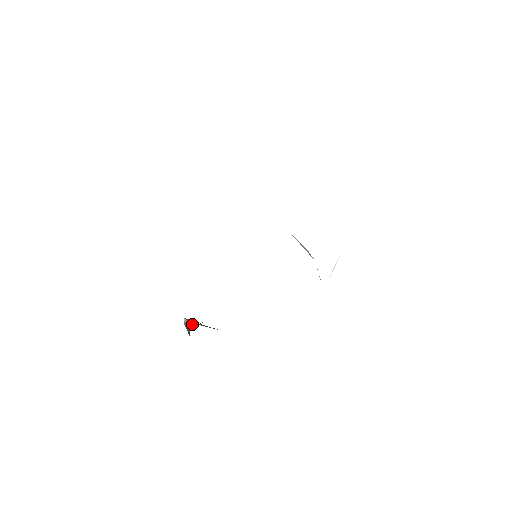
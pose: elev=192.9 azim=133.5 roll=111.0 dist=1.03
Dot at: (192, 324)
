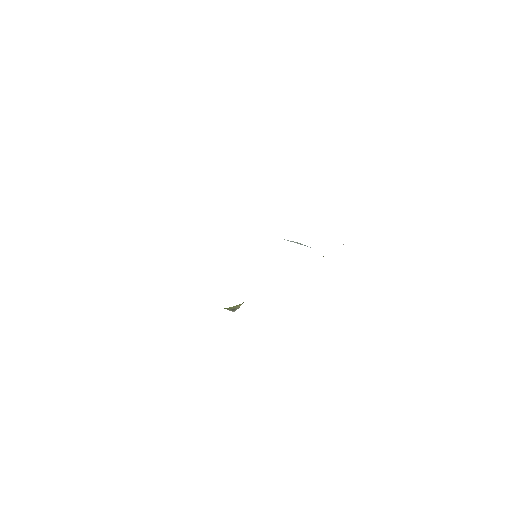
Dot at: occluded
